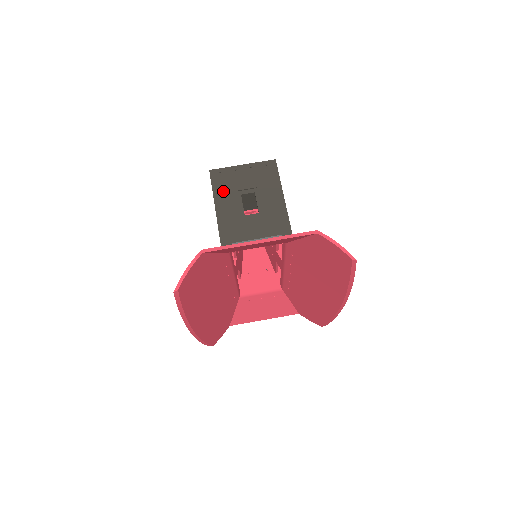
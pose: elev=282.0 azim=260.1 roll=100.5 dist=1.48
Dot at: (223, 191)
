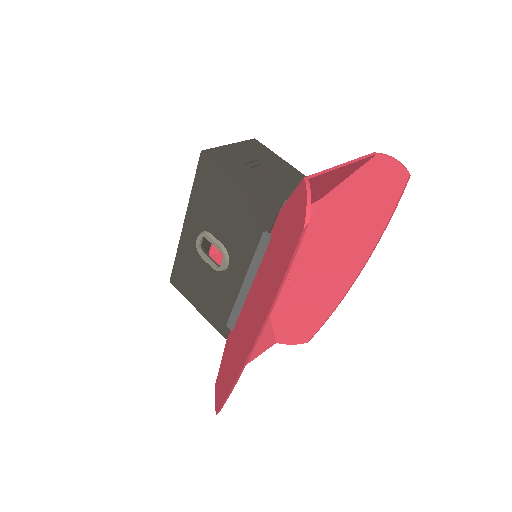
Dot at: (231, 165)
